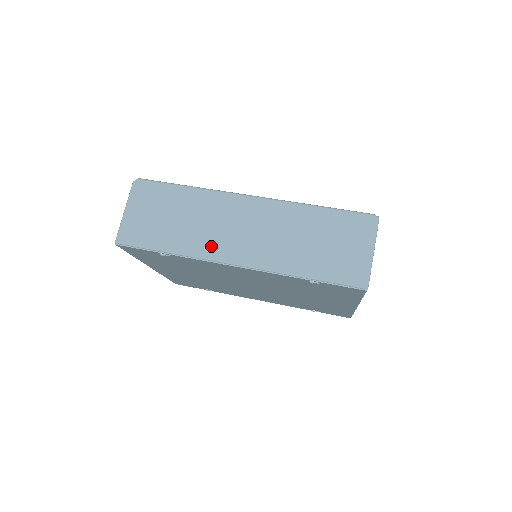
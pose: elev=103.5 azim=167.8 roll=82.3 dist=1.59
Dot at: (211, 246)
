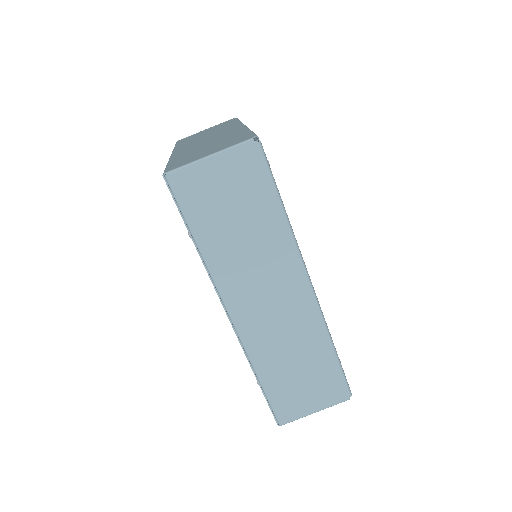
Dot at: (233, 283)
